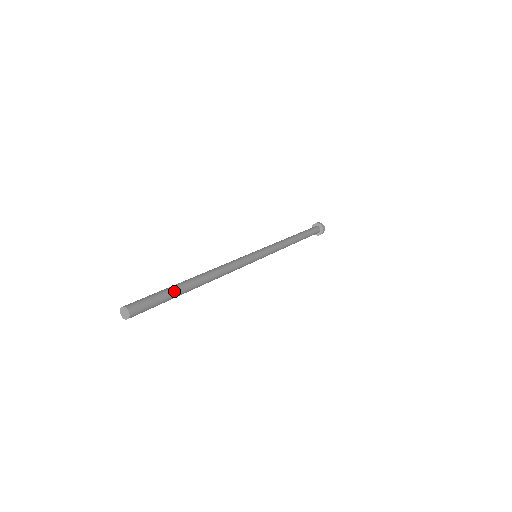
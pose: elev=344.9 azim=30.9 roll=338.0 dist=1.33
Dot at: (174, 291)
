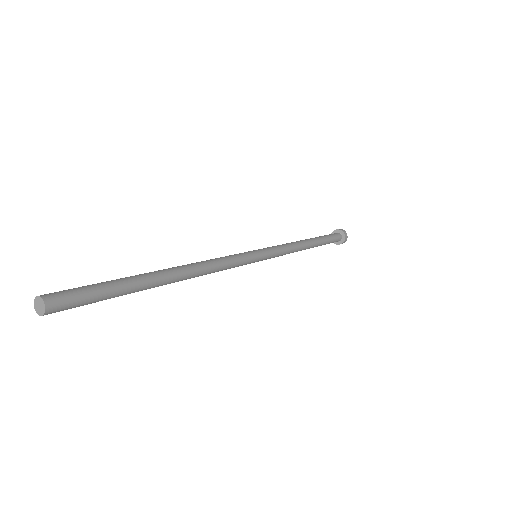
Dot at: (128, 286)
